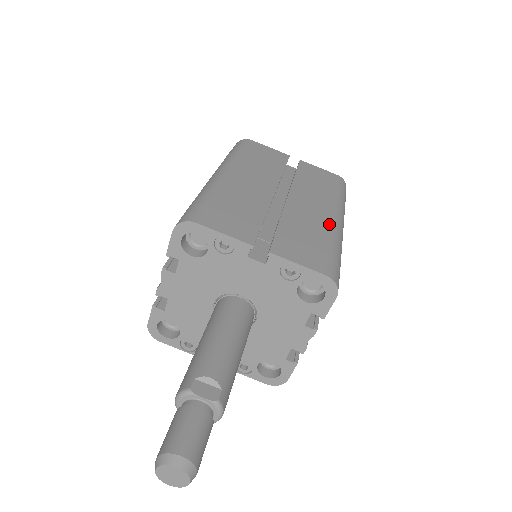
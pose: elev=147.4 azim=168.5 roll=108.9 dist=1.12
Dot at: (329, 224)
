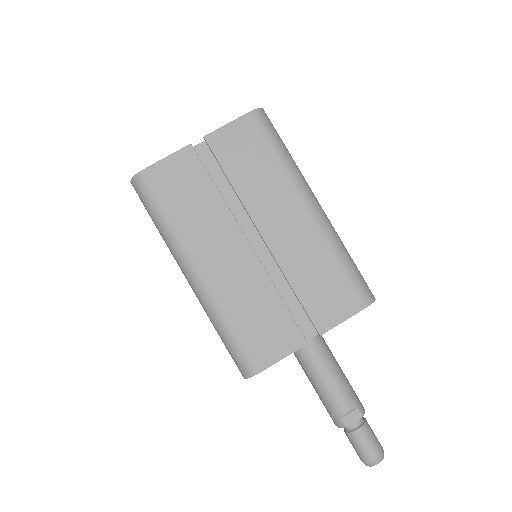
Dot at: (316, 231)
